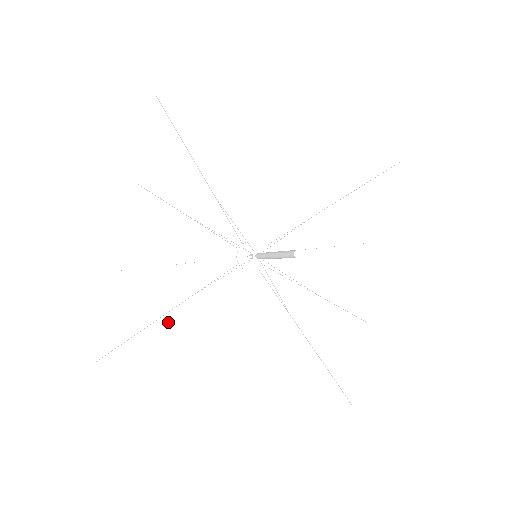
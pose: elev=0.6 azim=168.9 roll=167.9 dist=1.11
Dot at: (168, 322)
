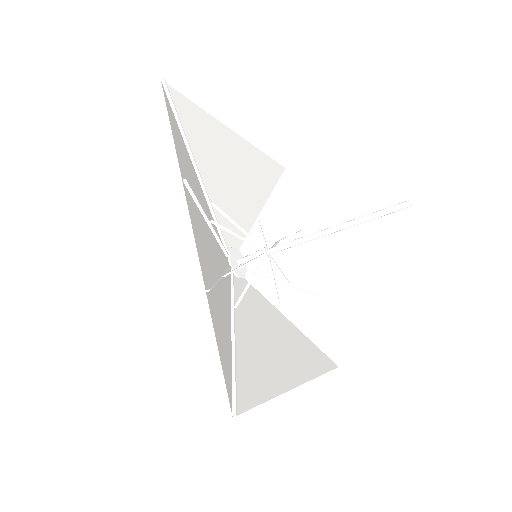
Dot at: (238, 345)
